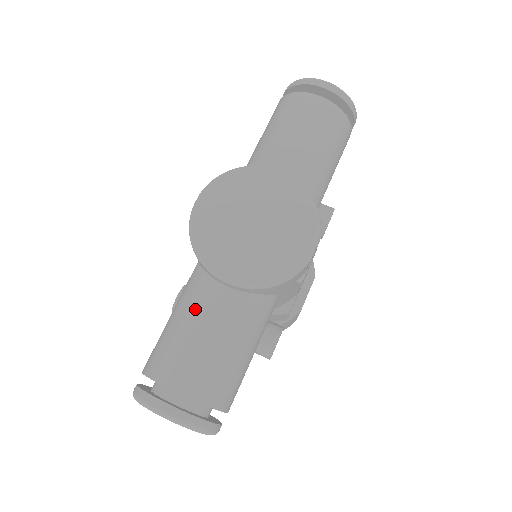
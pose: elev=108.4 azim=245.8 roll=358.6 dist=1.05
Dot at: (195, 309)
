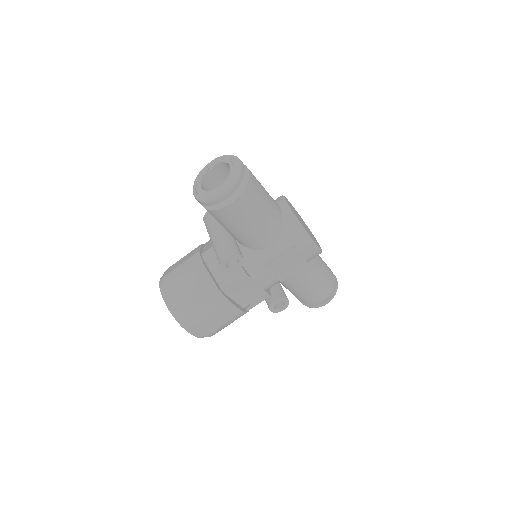
Dot at: occluded
